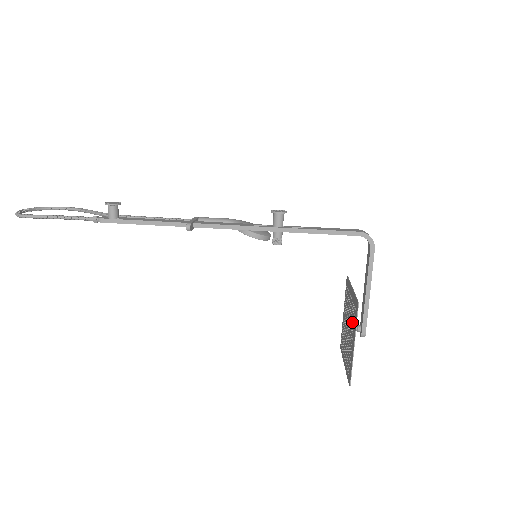
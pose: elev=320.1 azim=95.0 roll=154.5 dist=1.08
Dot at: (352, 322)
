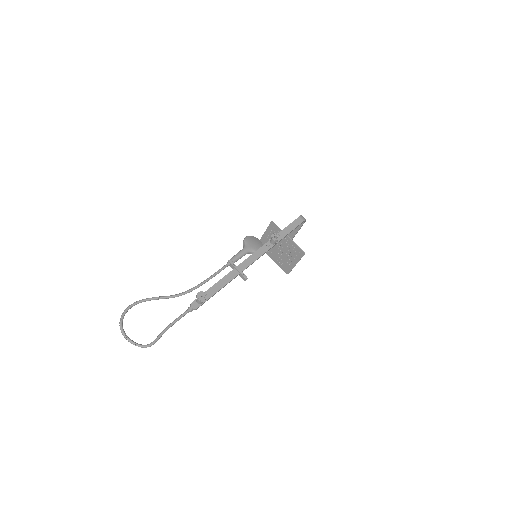
Dot at: (291, 253)
